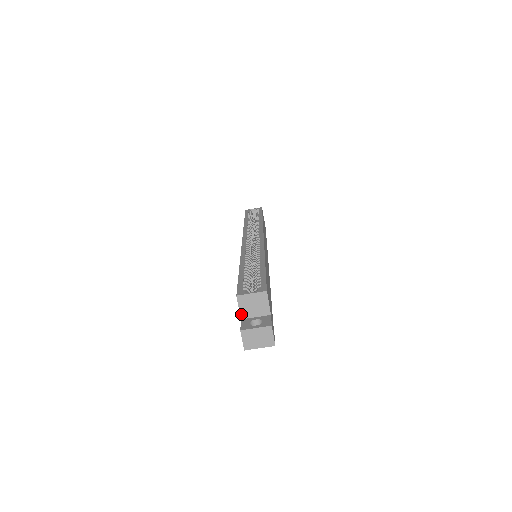
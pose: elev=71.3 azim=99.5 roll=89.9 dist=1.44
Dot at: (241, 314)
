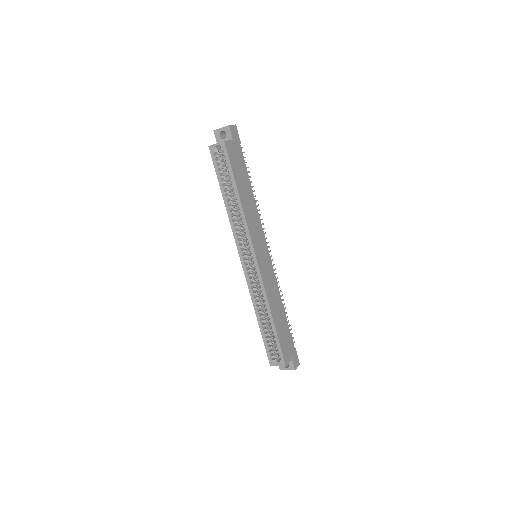
Dot at: occluded
